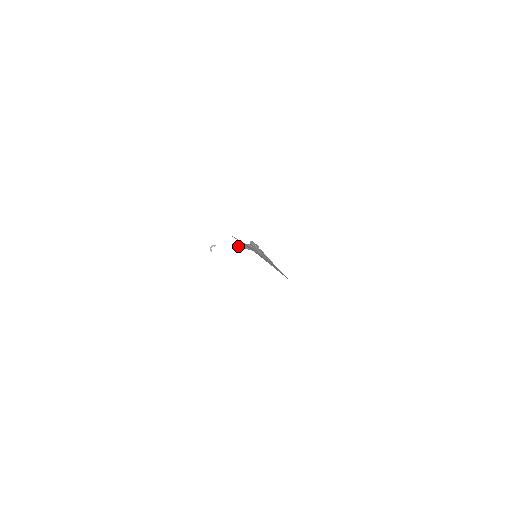
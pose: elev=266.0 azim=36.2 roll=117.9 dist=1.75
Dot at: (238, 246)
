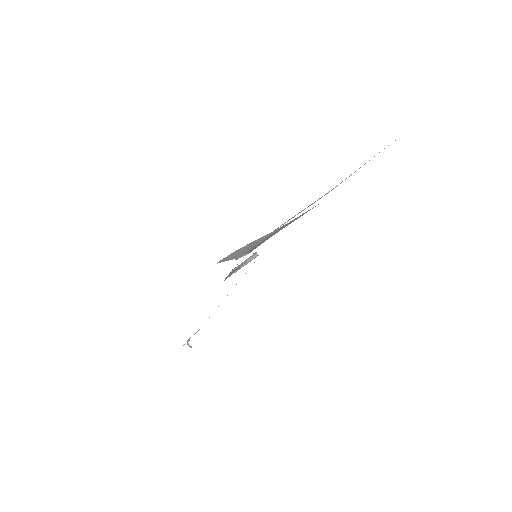
Dot at: (225, 279)
